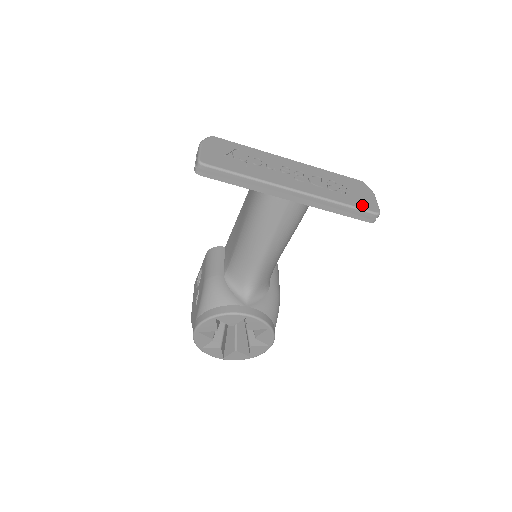
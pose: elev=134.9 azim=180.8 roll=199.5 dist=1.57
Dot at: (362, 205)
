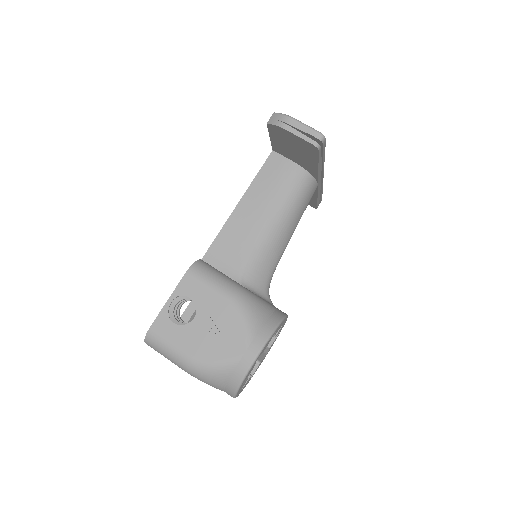
Dot at: occluded
